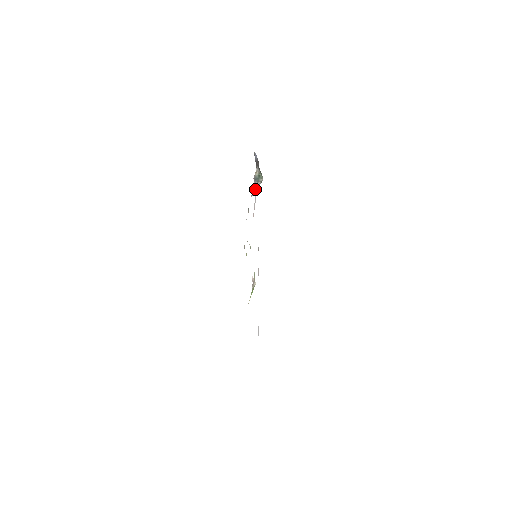
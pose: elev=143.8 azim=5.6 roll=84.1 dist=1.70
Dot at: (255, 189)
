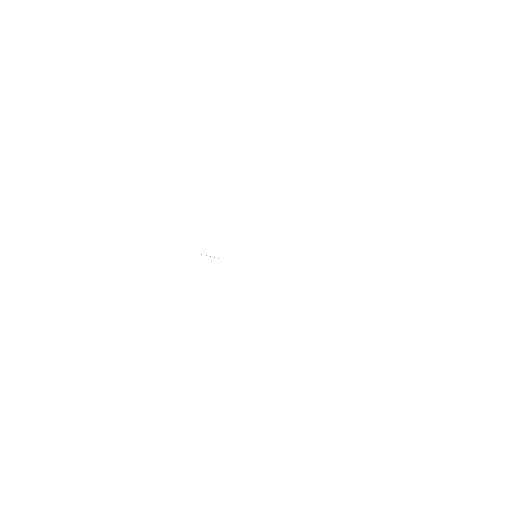
Dot at: occluded
